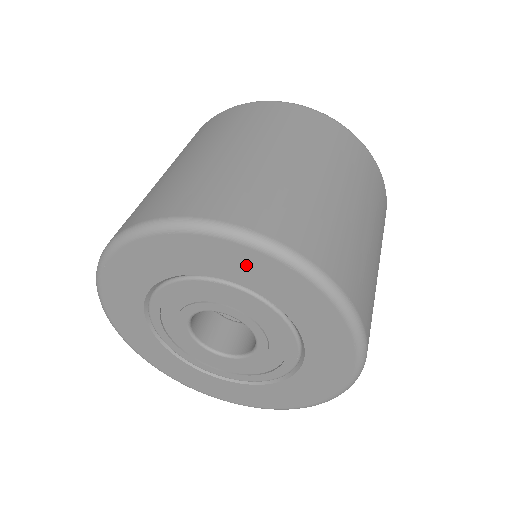
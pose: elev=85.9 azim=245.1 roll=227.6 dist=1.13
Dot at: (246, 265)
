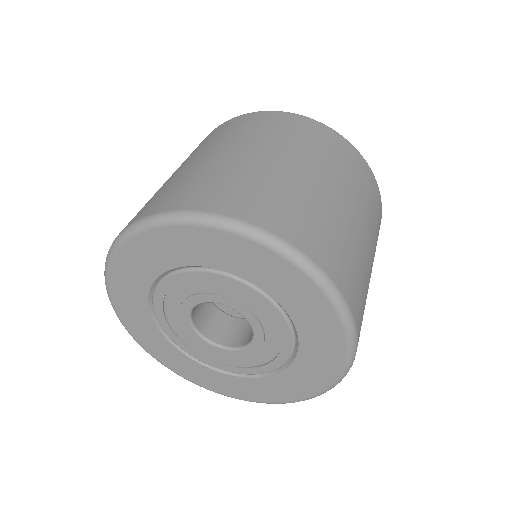
Dot at: (214, 247)
